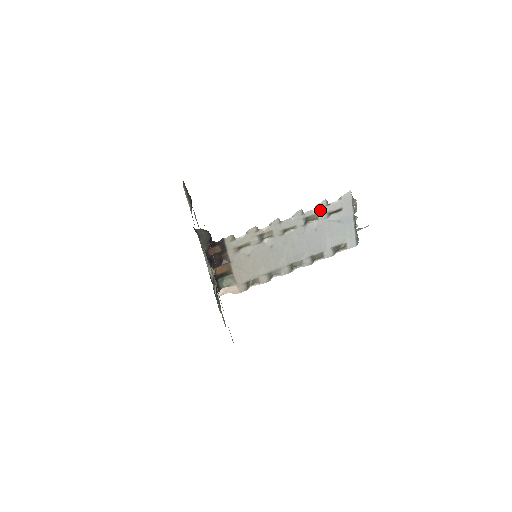
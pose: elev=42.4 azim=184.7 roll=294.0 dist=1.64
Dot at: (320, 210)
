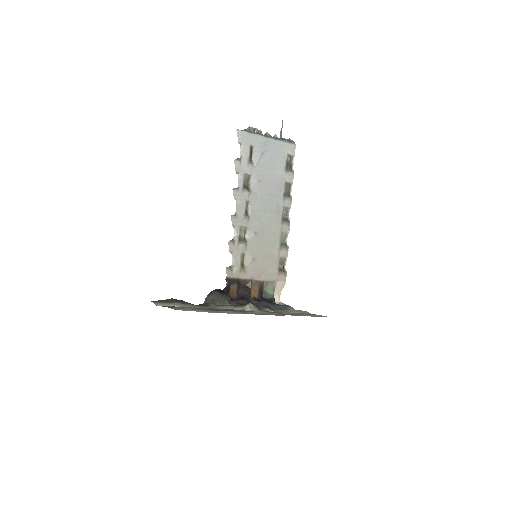
Dot at: (242, 170)
